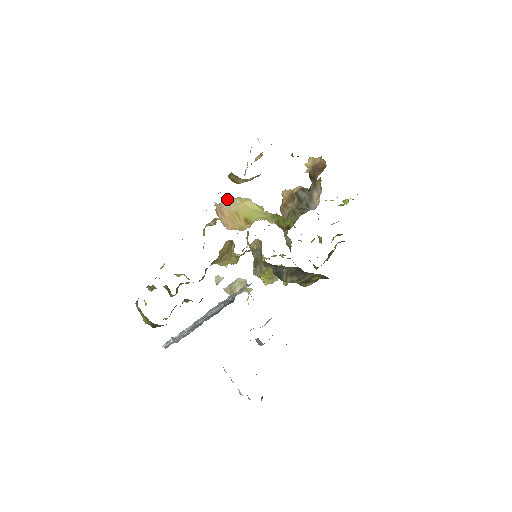
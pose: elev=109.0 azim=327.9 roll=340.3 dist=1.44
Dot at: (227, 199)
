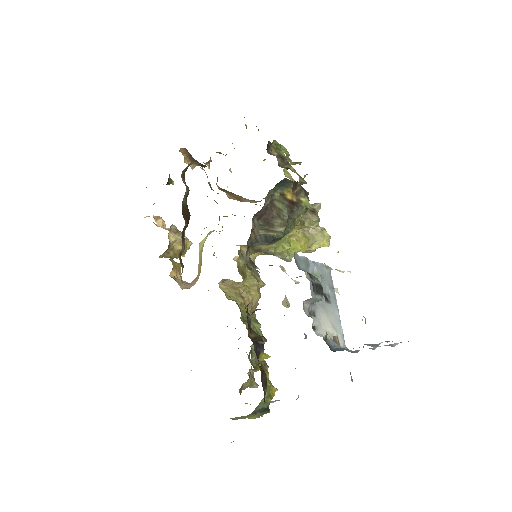
Dot at: occluded
